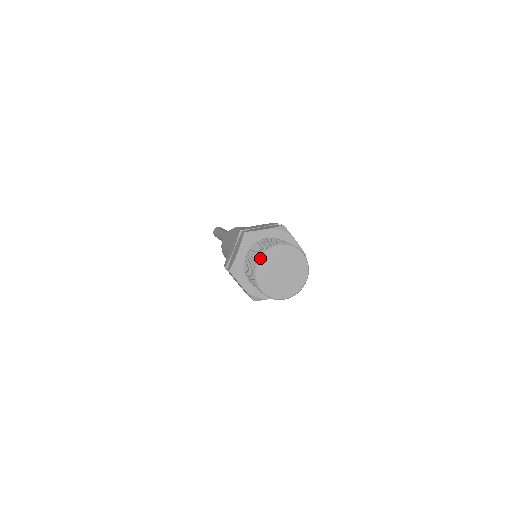
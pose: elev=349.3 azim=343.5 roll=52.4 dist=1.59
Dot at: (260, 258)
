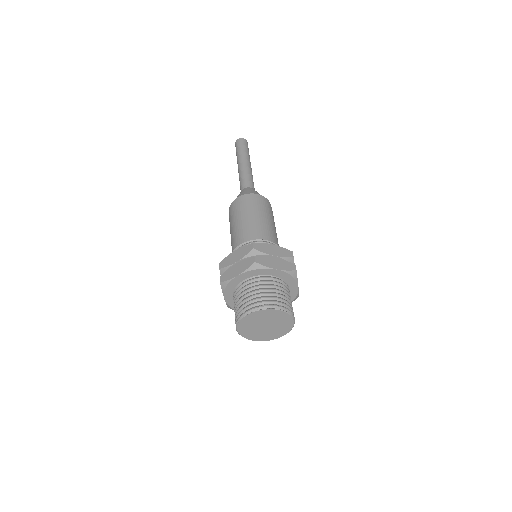
Dot at: (253, 312)
